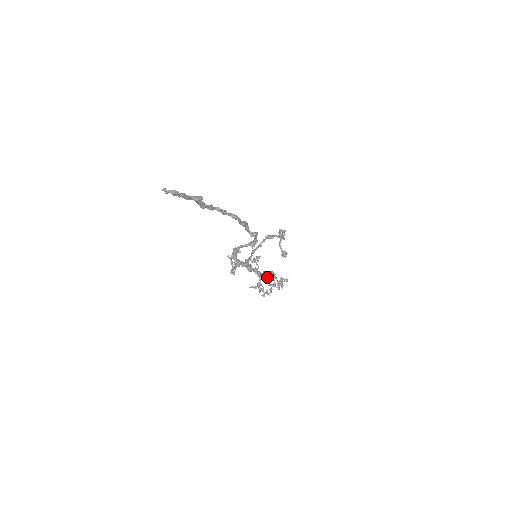
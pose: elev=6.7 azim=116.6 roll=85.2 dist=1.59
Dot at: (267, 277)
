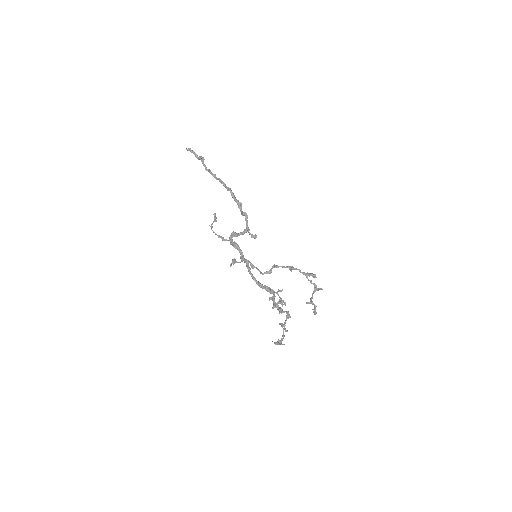
Dot at: occluded
